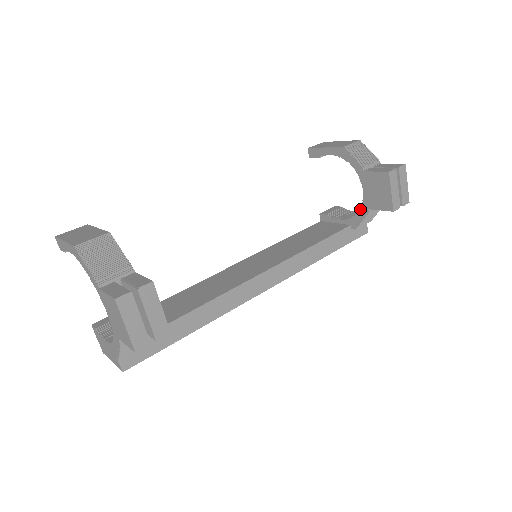
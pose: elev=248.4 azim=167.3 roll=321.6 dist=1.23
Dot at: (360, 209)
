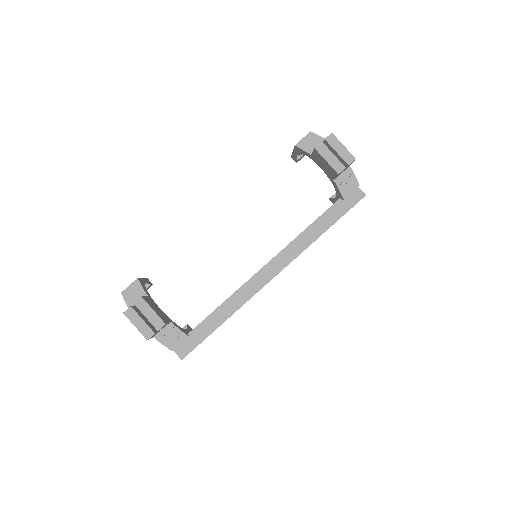
Dot at: (332, 183)
